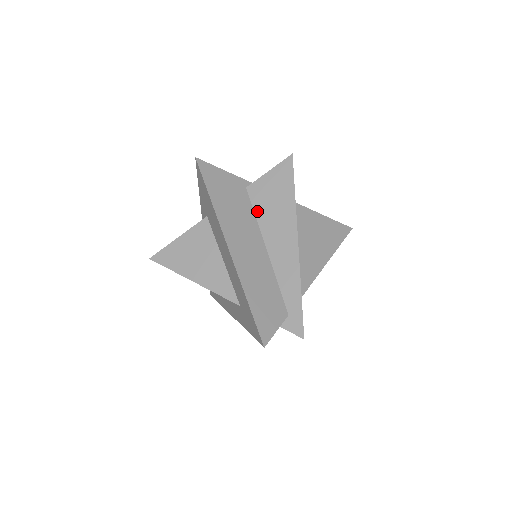
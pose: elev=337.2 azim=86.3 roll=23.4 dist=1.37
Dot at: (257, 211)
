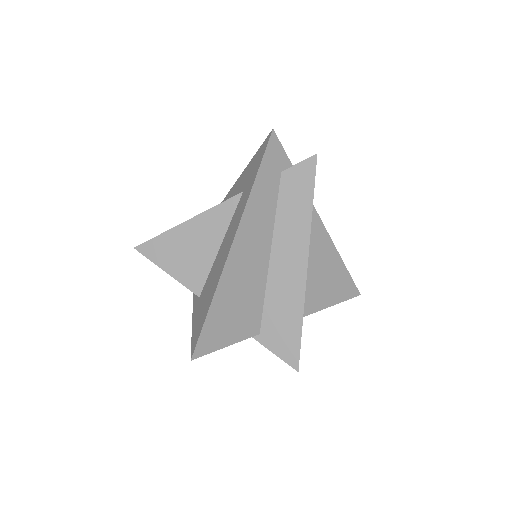
Dot at: occluded
